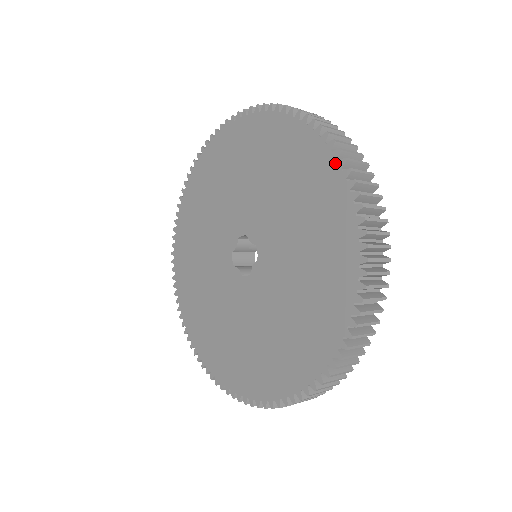
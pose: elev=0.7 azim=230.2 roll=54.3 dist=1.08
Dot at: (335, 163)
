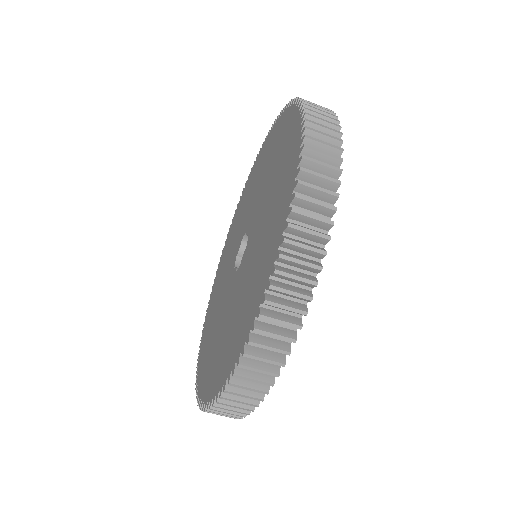
Dot at: (298, 114)
